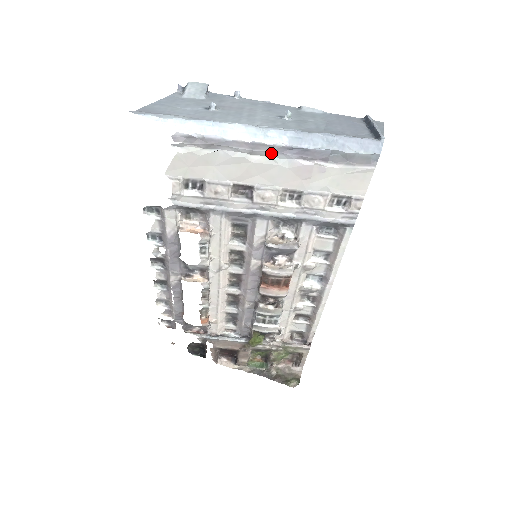
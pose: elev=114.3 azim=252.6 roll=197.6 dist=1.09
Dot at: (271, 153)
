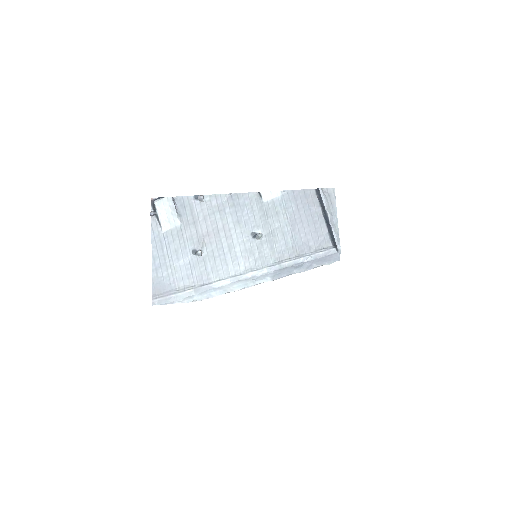
Dot at: occluded
